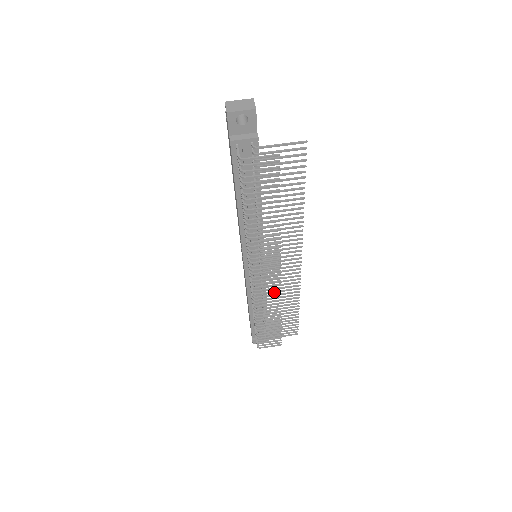
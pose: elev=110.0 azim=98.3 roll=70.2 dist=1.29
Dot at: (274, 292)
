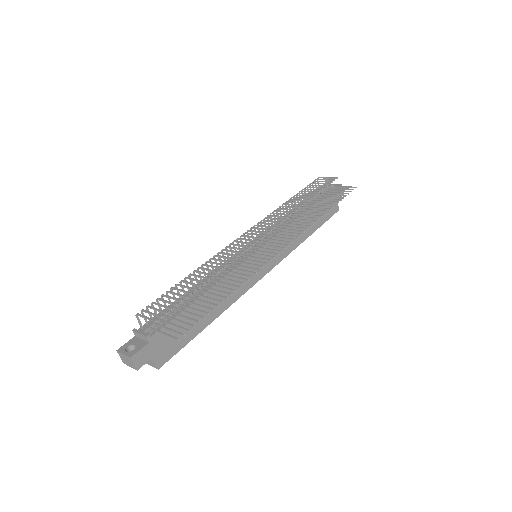
Dot at: (241, 249)
